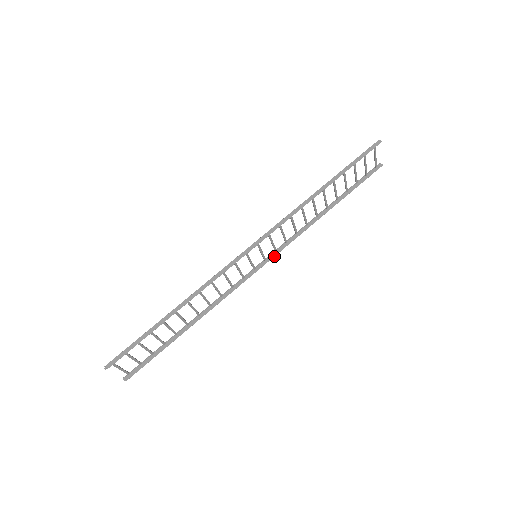
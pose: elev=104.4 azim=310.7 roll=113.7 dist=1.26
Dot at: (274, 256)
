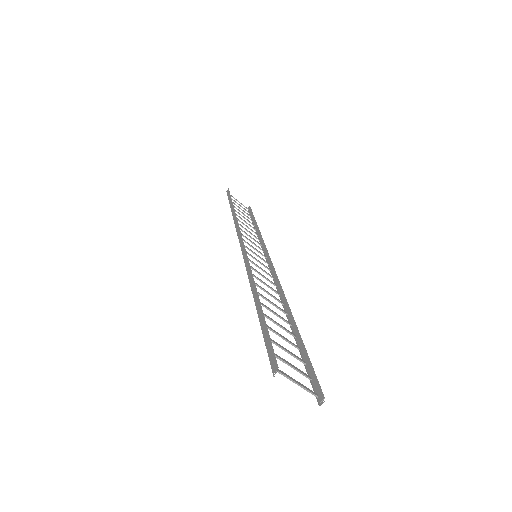
Dot at: (269, 257)
